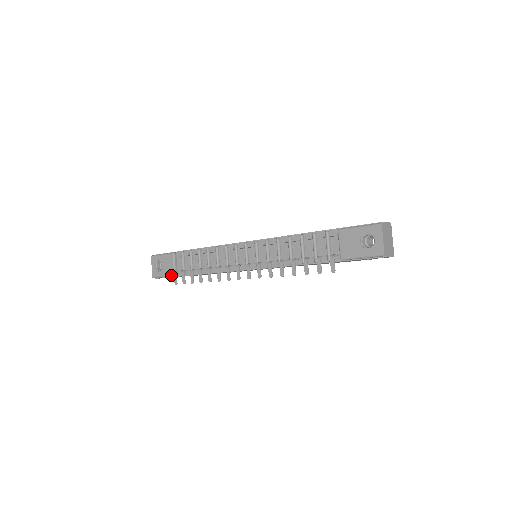
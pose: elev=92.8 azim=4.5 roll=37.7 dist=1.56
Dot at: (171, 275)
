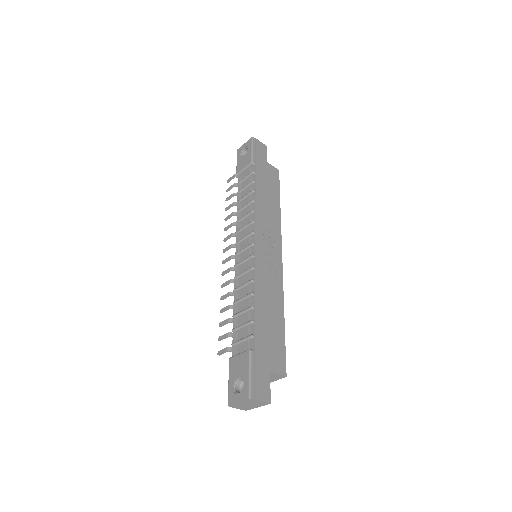
Dot at: (237, 171)
